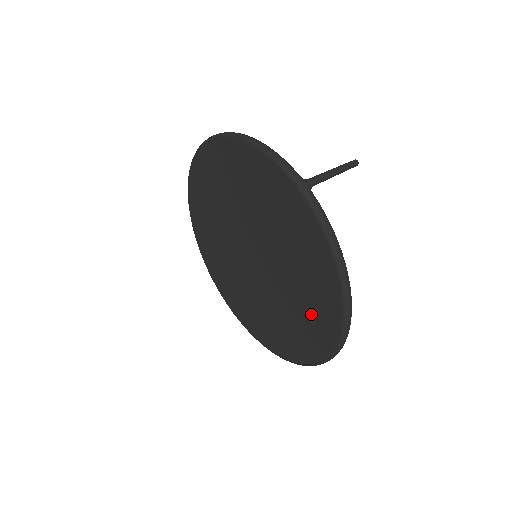
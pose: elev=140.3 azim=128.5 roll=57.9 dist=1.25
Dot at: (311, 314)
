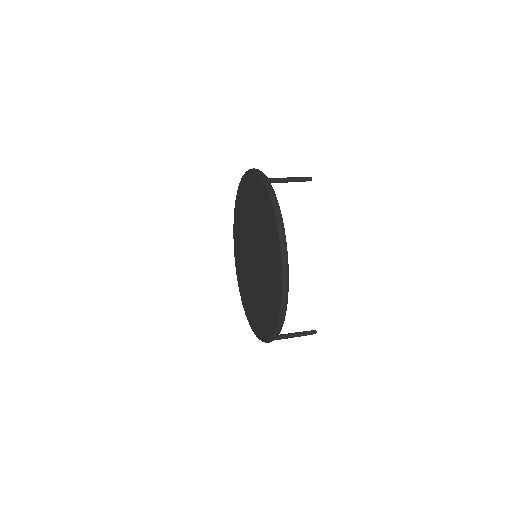
Dot at: (272, 275)
